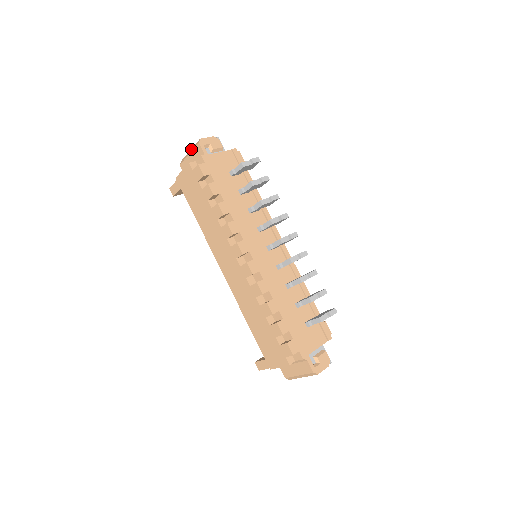
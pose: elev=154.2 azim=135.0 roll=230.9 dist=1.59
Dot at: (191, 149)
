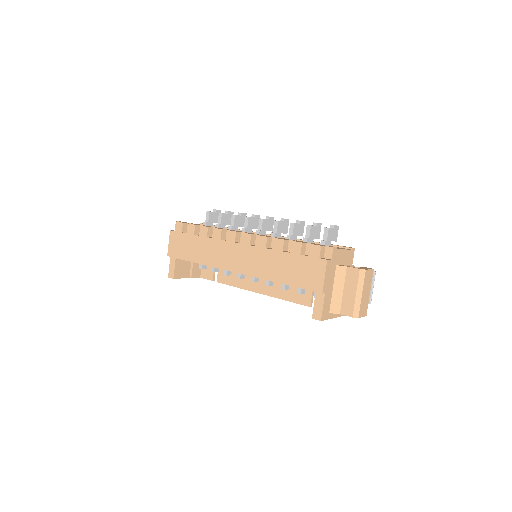
Dot at: occluded
